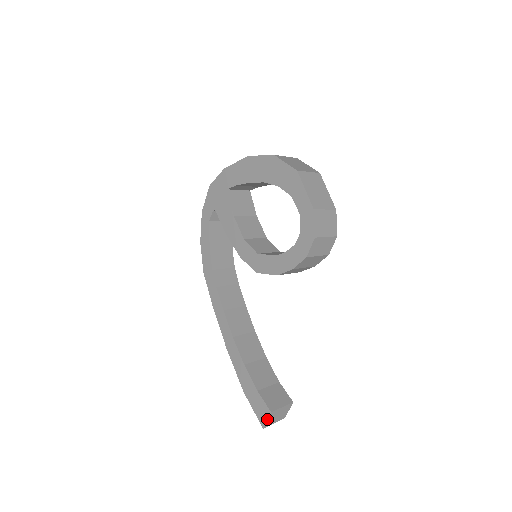
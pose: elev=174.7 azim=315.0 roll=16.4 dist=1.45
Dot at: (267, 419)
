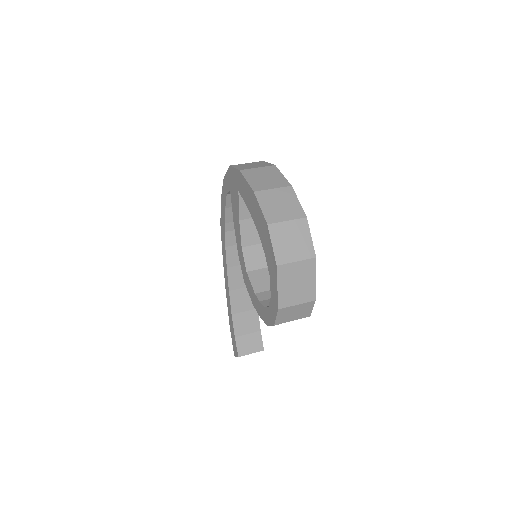
Dot at: (236, 356)
